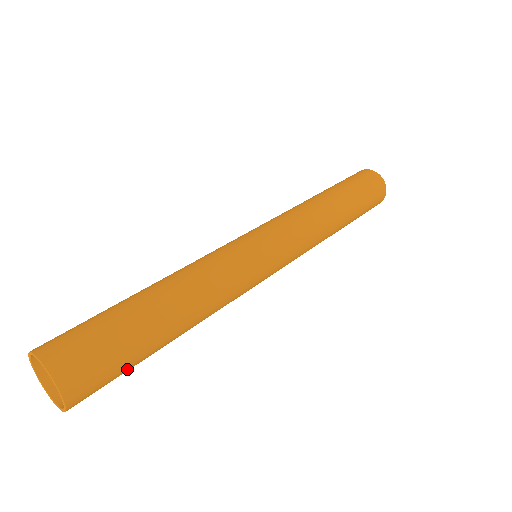
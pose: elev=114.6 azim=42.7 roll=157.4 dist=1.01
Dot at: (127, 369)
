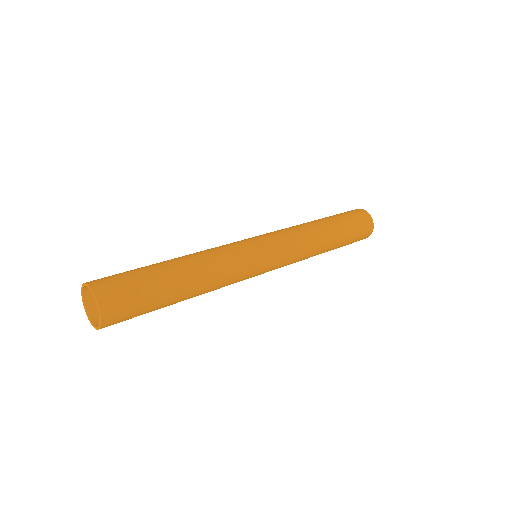
Dot at: occluded
